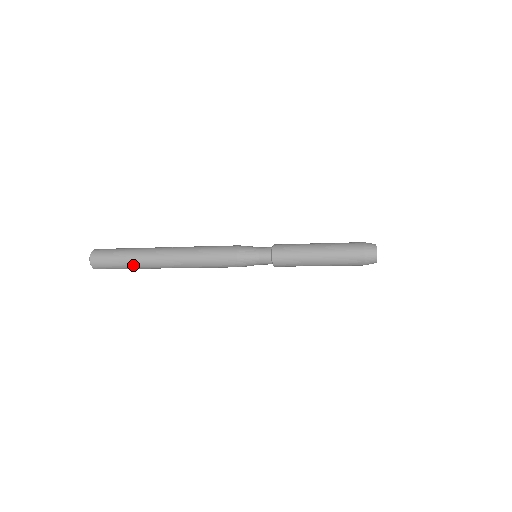
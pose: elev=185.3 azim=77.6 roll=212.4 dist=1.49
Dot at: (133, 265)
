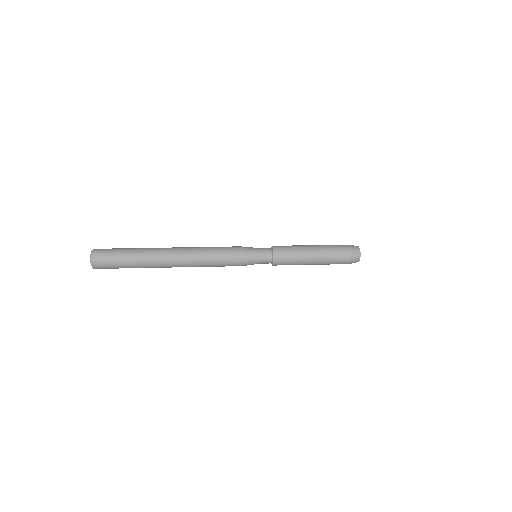
Dot at: occluded
